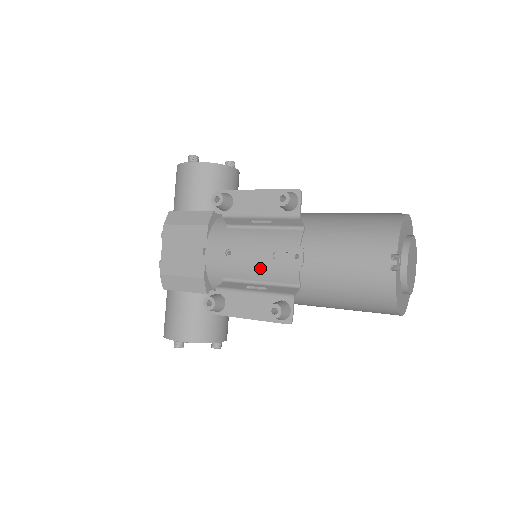
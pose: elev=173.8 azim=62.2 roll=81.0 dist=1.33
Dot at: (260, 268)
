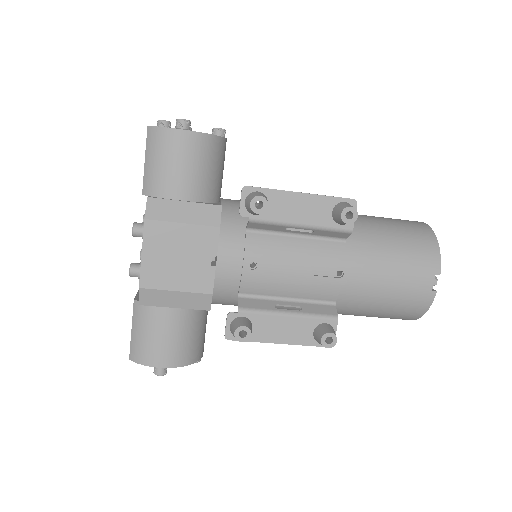
Dot at: (294, 285)
